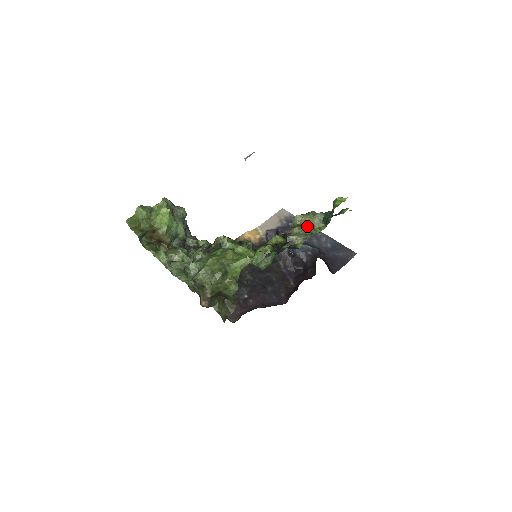
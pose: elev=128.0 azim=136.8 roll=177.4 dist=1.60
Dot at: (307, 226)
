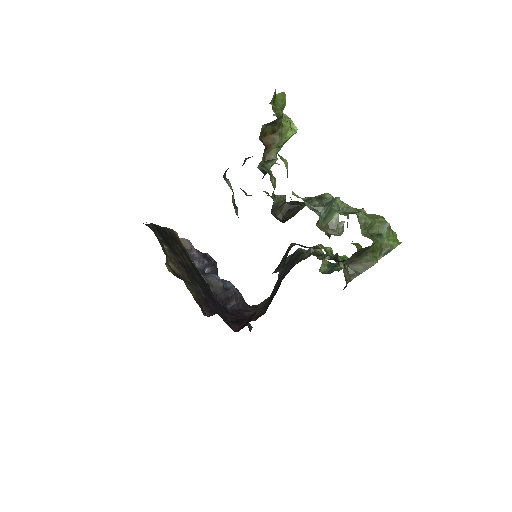
Dot at: occluded
